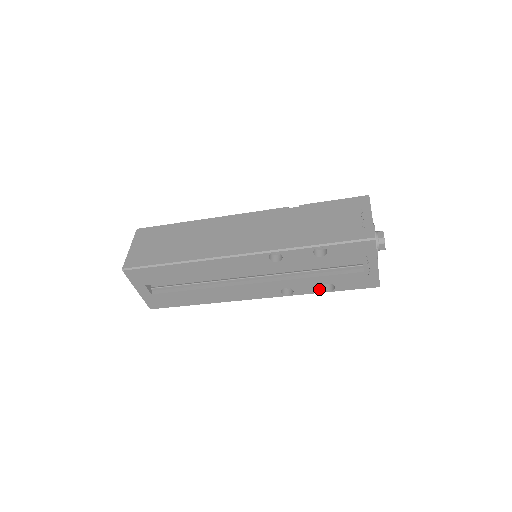
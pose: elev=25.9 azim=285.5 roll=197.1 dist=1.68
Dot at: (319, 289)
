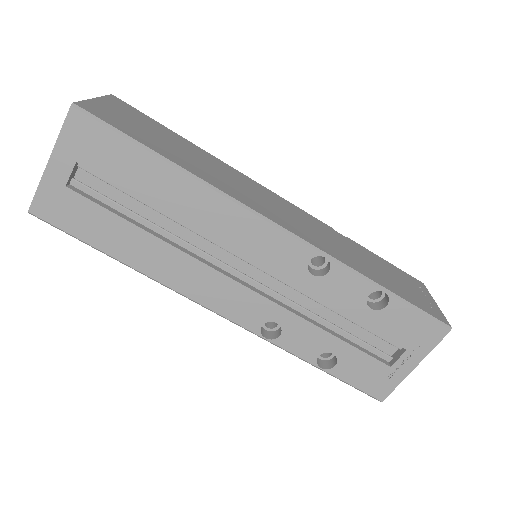
Dot at: (313, 355)
